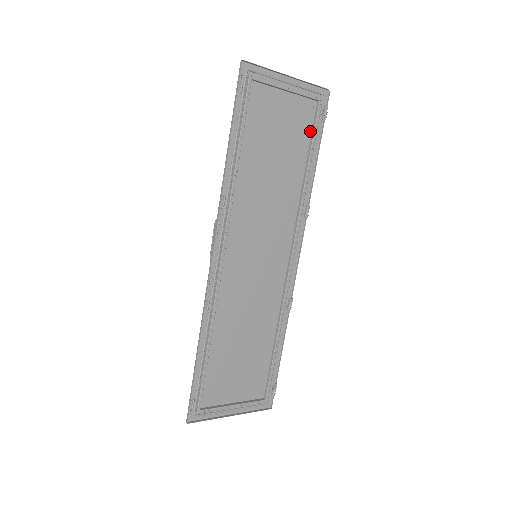
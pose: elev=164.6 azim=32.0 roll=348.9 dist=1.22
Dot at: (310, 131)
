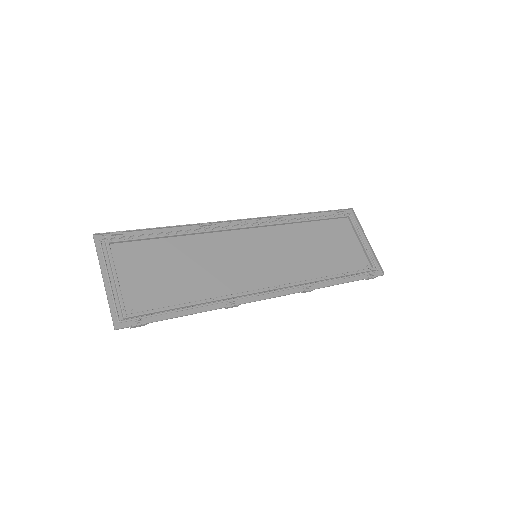
Dot at: (354, 270)
